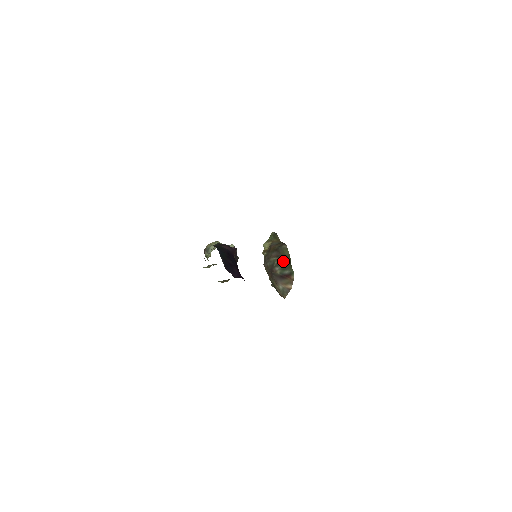
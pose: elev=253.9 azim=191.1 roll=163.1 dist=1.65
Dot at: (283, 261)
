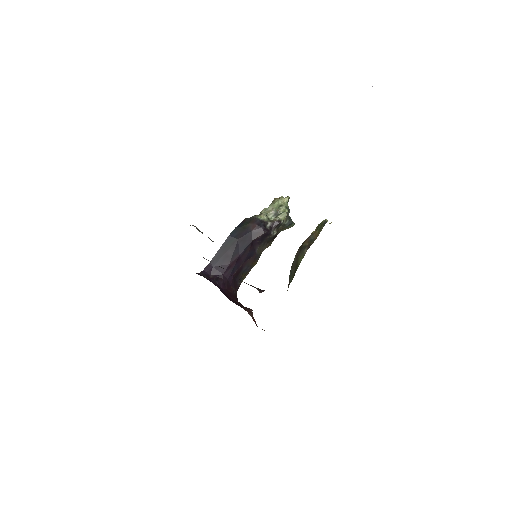
Dot at: (294, 266)
